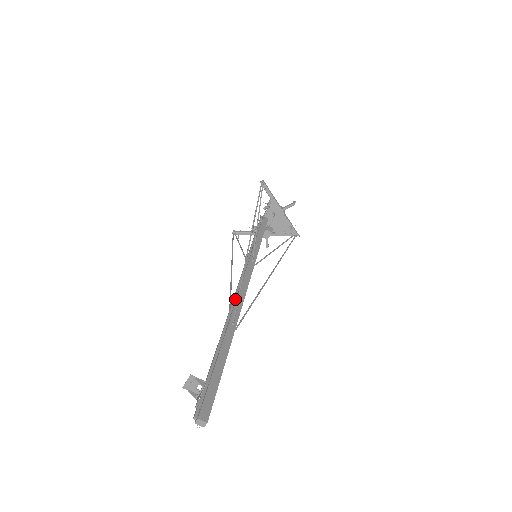
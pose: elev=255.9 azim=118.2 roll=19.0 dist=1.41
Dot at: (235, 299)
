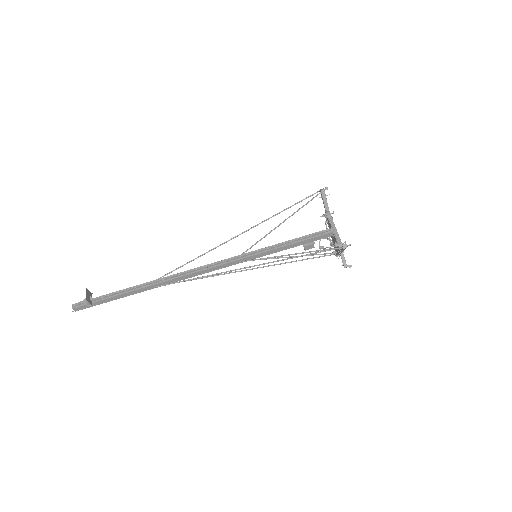
Dot at: (182, 275)
